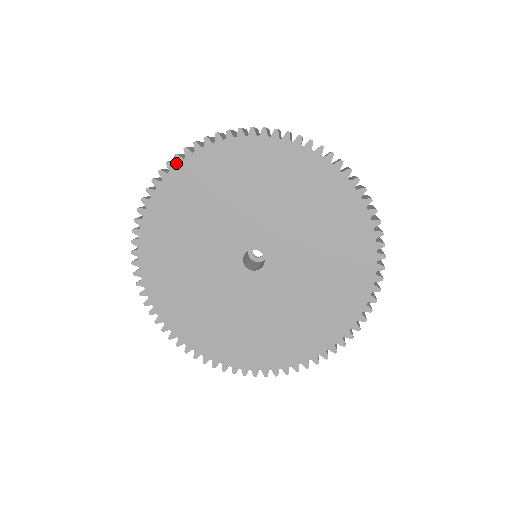
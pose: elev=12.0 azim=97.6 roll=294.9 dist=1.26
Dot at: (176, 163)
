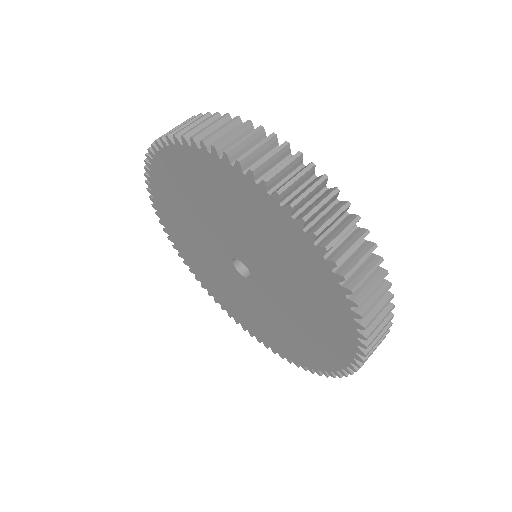
Dot at: occluded
